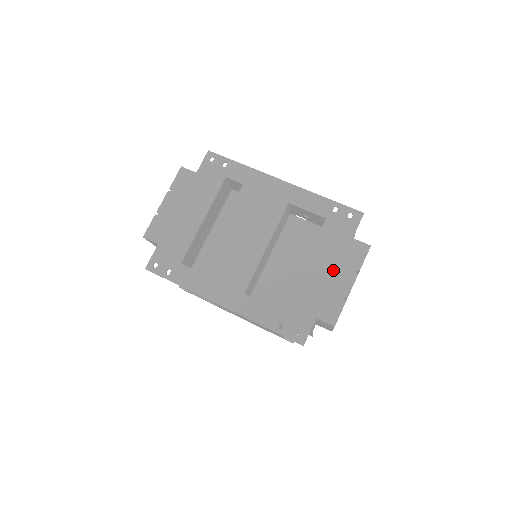
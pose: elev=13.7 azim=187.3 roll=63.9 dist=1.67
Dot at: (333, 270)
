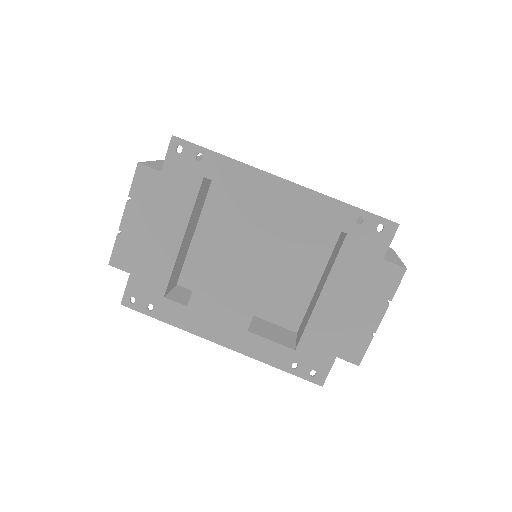
Dot at: (357, 301)
